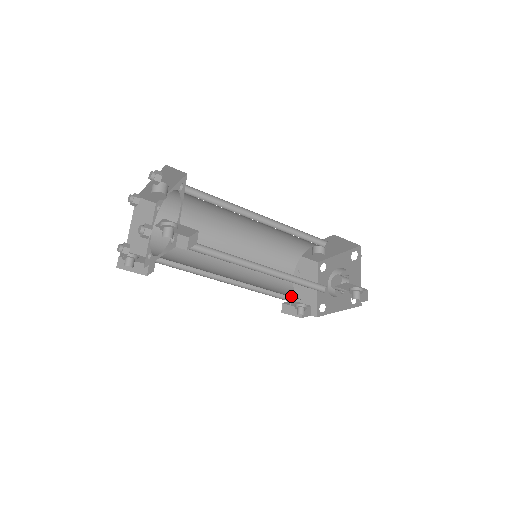
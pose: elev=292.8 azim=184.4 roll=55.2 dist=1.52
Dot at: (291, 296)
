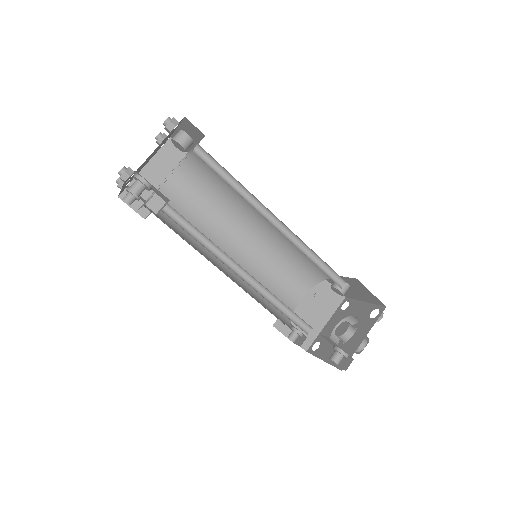
Dot at: (281, 316)
